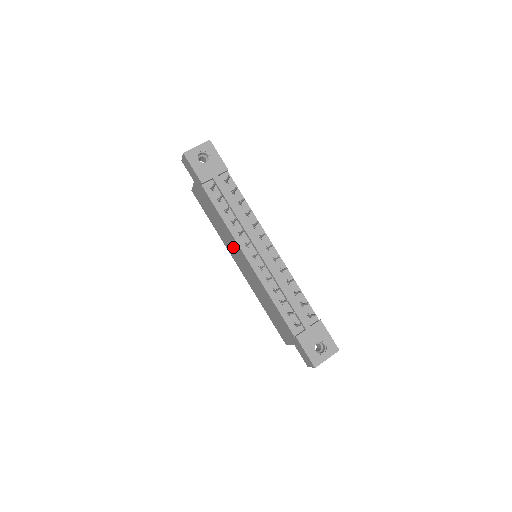
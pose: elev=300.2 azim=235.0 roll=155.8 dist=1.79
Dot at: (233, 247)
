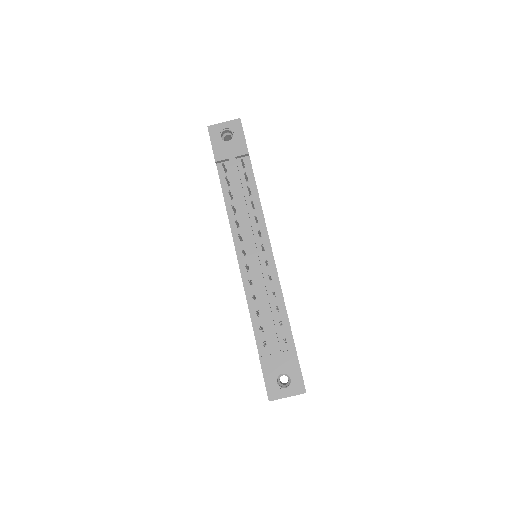
Dot at: occluded
